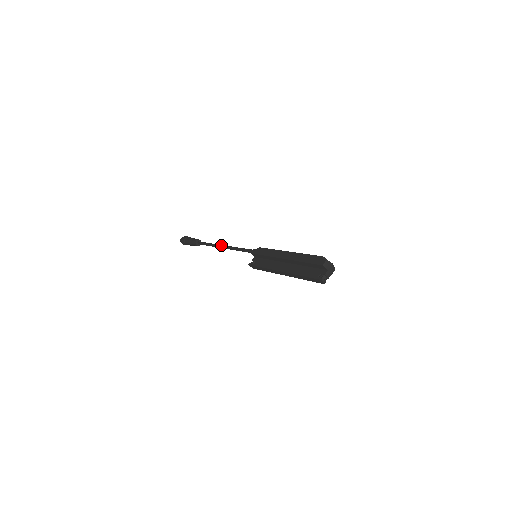
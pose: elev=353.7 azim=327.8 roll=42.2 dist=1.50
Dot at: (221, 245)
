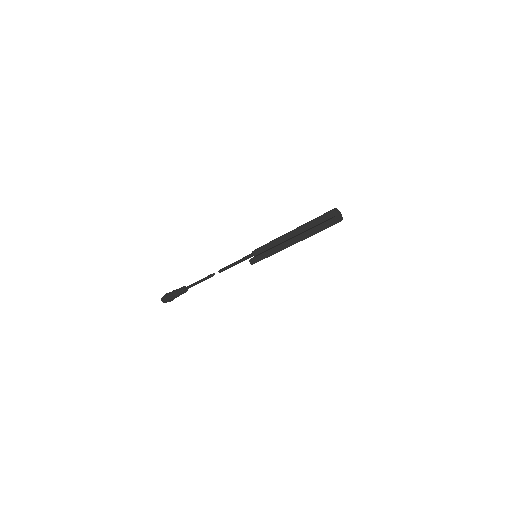
Dot at: (214, 274)
